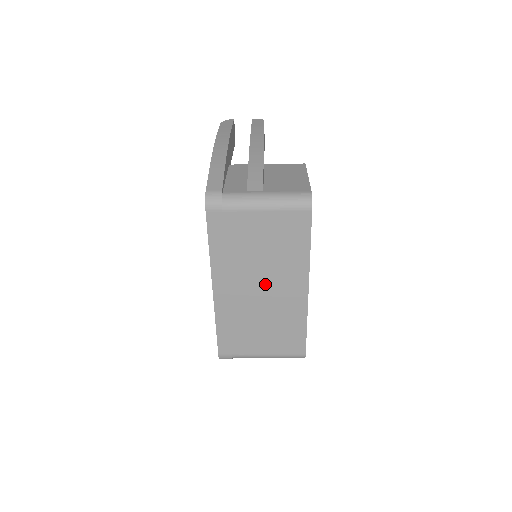
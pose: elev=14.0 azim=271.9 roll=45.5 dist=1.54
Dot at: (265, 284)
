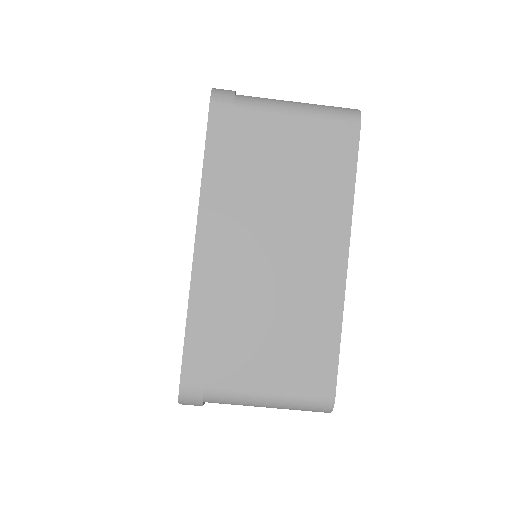
Dot at: (281, 241)
